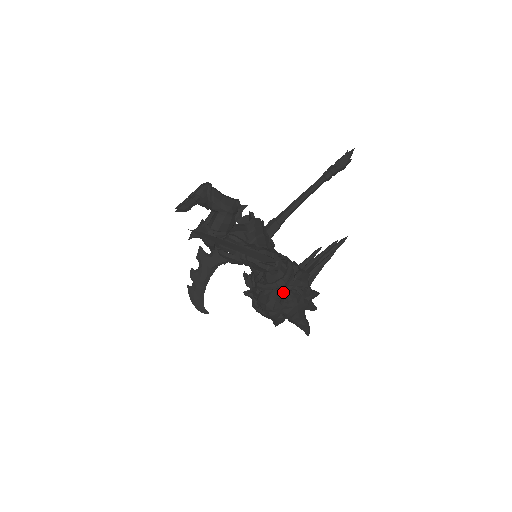
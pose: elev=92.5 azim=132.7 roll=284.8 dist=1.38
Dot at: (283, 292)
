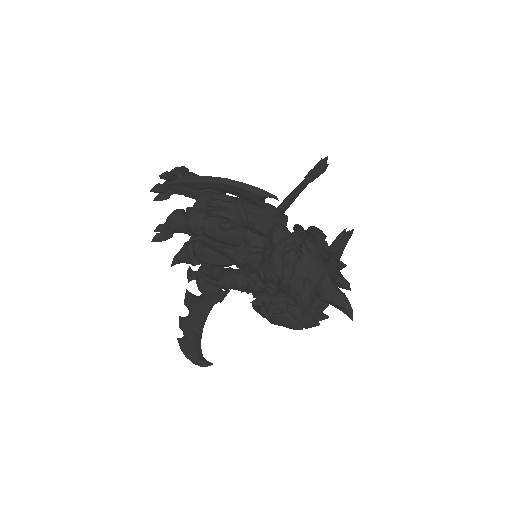
Dot at: (299, 247)
